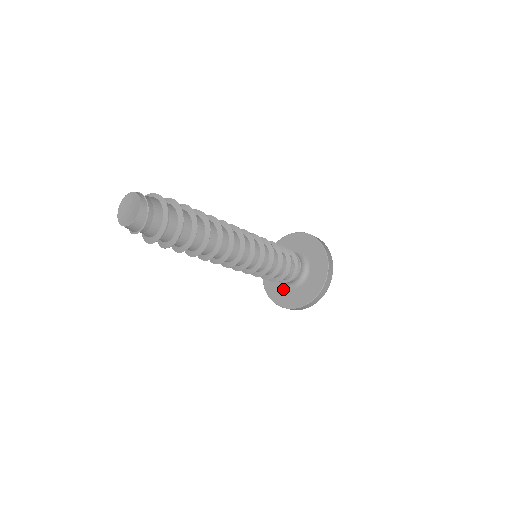
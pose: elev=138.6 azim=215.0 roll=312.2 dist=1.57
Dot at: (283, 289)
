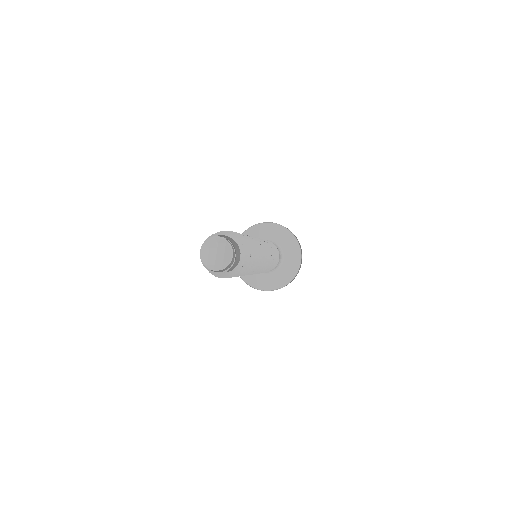
Dot at: occluded
